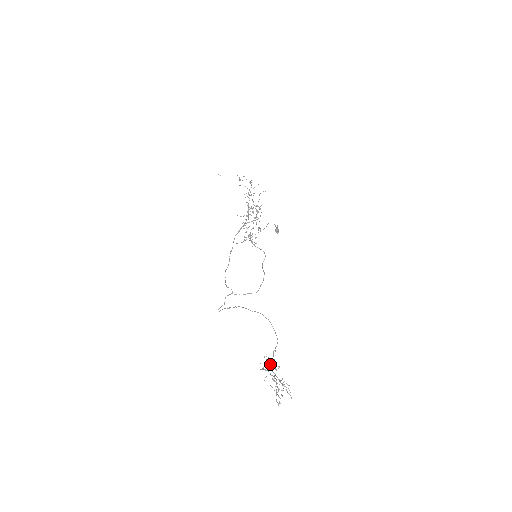
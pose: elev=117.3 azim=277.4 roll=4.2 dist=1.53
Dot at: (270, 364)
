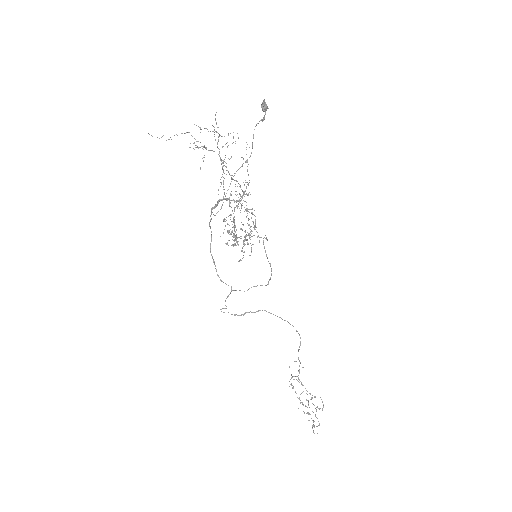
Dot at: (299, 382)
